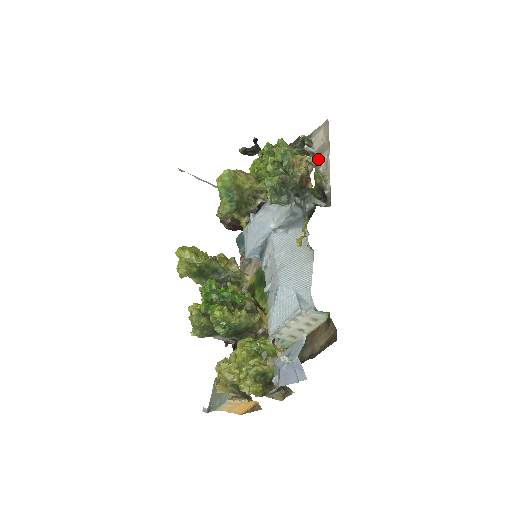
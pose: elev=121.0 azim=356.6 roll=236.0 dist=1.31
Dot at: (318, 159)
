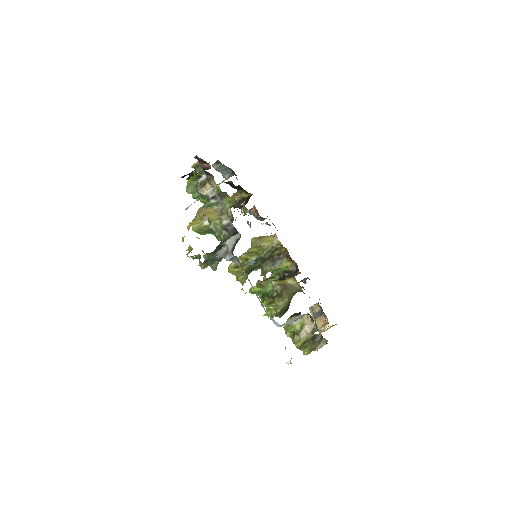
Dot at: (212, 186)
